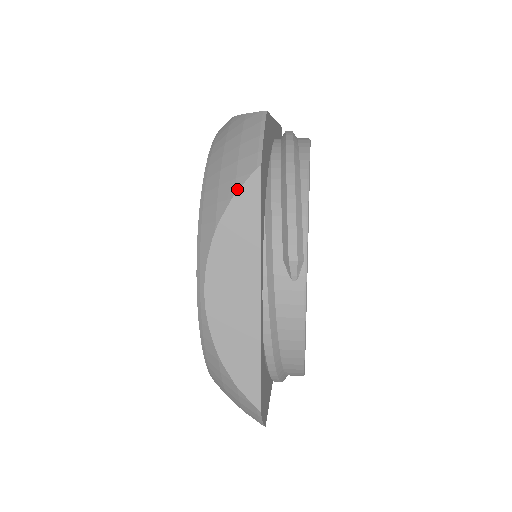
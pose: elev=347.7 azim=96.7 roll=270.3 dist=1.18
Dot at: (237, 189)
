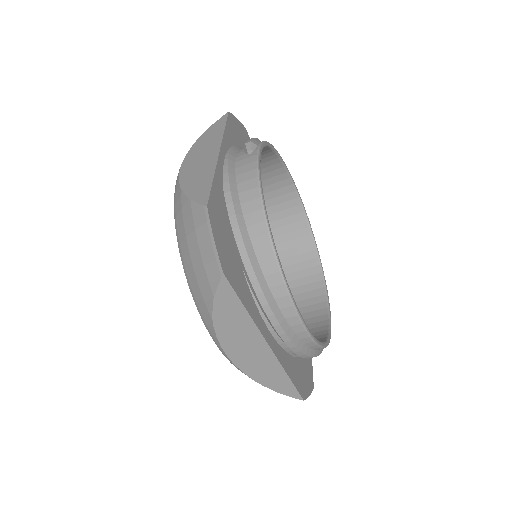
Dot at: (214, 124)
